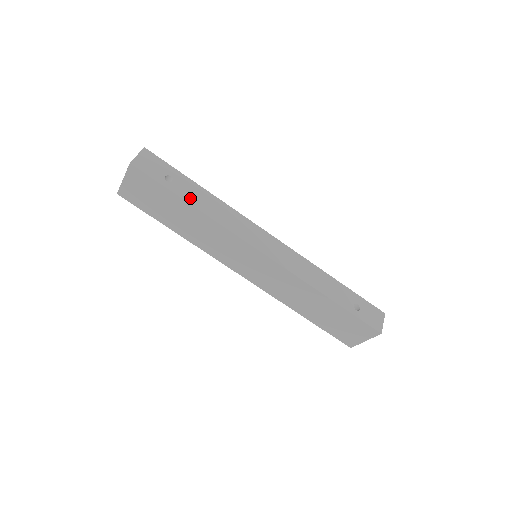
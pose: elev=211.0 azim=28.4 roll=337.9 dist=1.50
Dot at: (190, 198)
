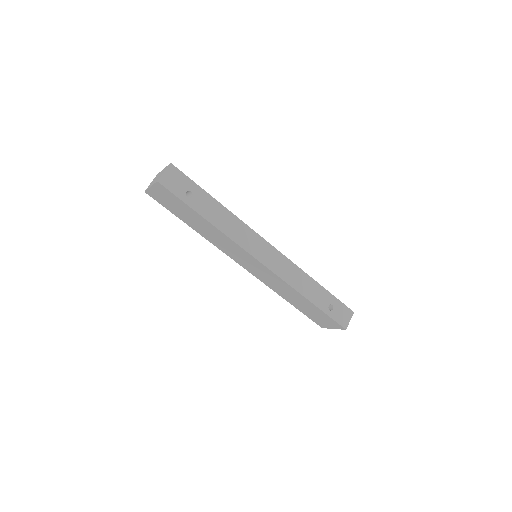
Dot at: (206, 213)
